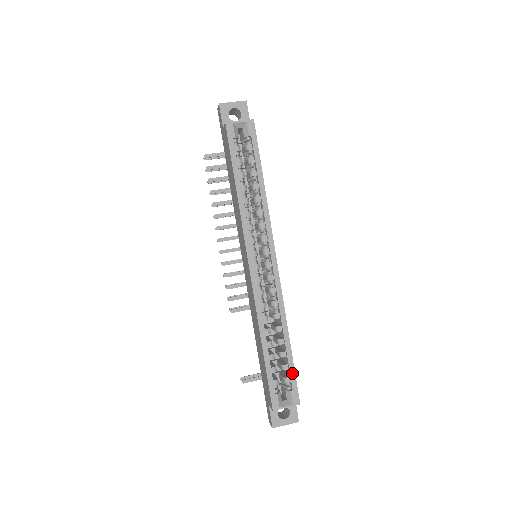
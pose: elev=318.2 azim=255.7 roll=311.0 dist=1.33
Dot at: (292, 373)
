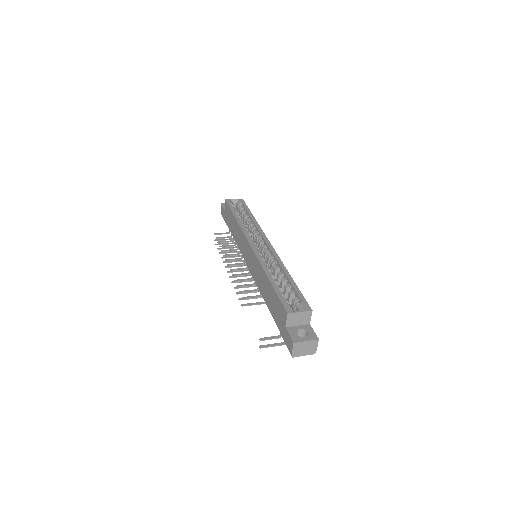
Dot at: (299, 293)
